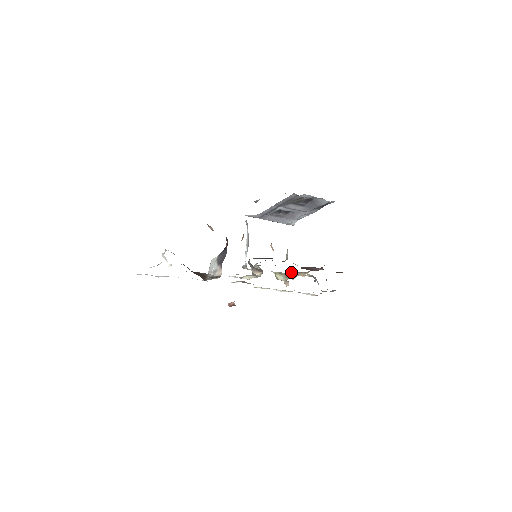
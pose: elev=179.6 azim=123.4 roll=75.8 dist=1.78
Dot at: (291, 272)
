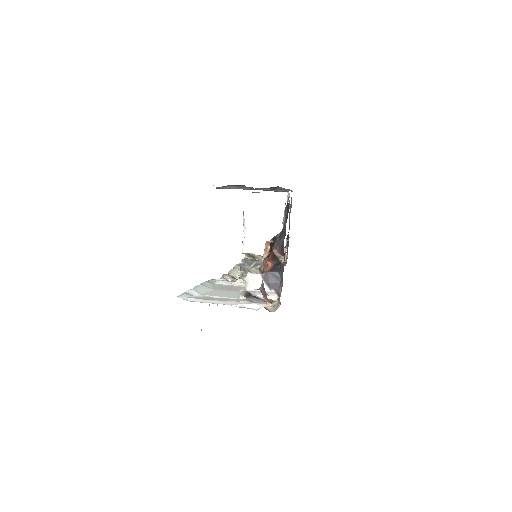
Dot at: (252, 257)
